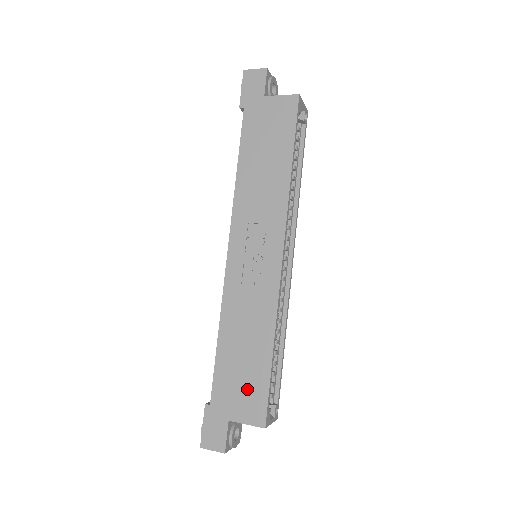
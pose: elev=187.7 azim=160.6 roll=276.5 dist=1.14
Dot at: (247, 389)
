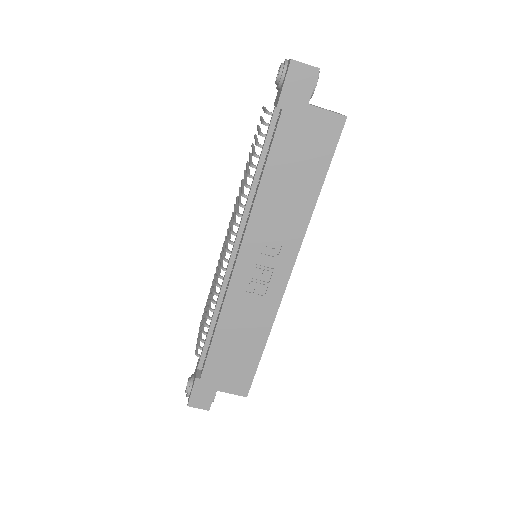
Dot at: (236, 371)
